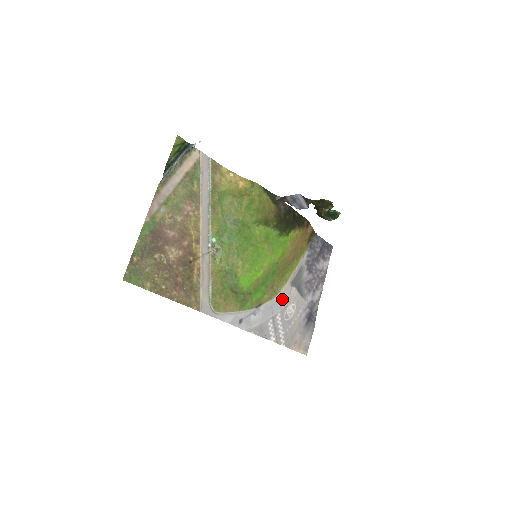
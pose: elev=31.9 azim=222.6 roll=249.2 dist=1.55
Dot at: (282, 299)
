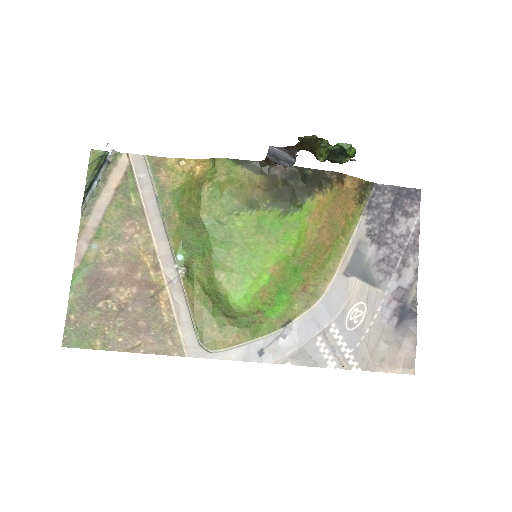
Dot at: (332, 301)
